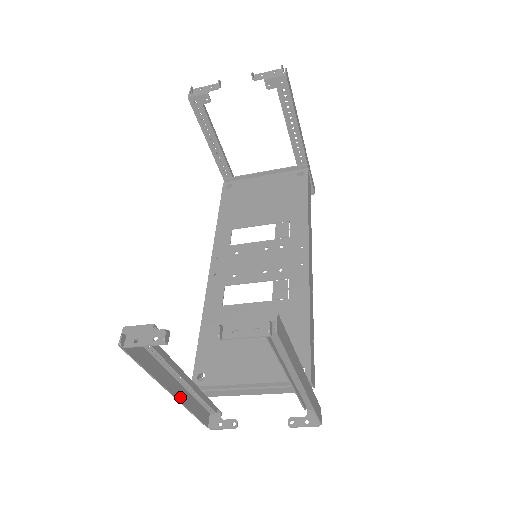
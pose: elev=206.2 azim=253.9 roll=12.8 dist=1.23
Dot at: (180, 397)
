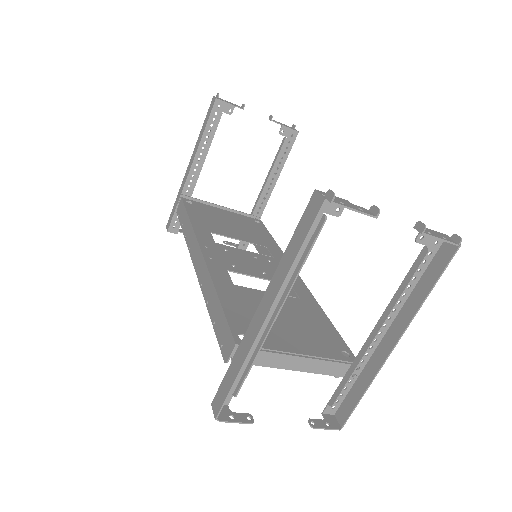
Dot at: (253, 338)
